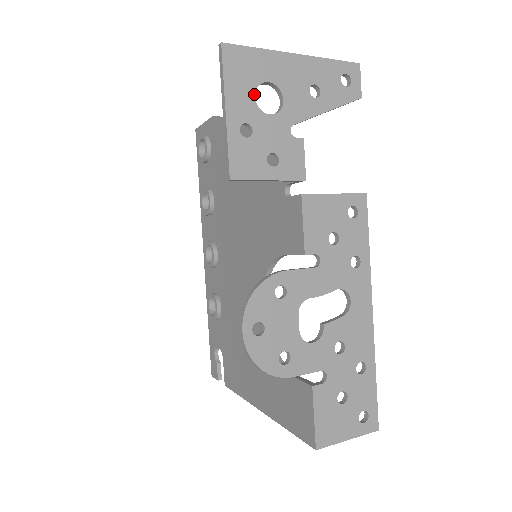
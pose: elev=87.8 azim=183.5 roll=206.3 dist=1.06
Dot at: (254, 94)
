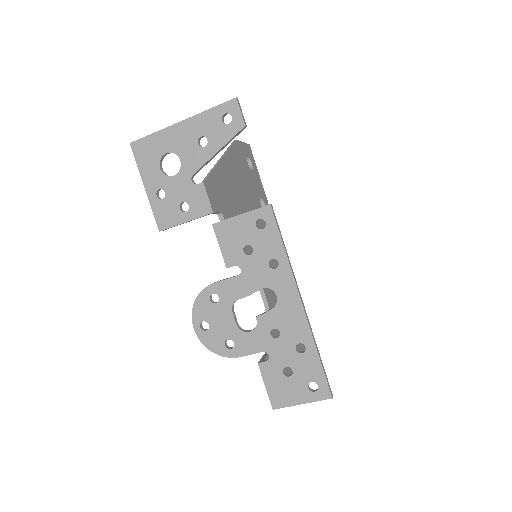
Dot at: (159, 167)
